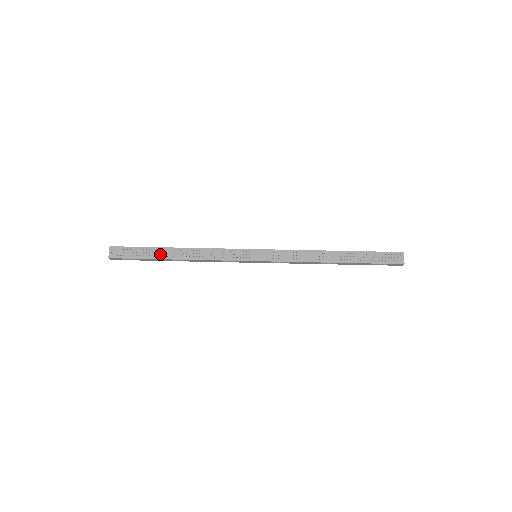
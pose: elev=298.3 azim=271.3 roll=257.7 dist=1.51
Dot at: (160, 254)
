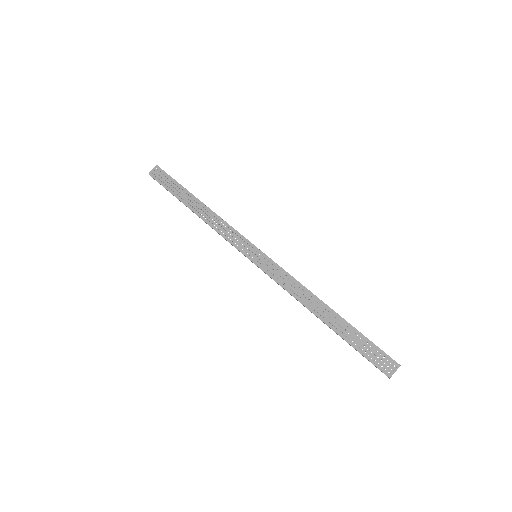
Dot at: (184, 197)
